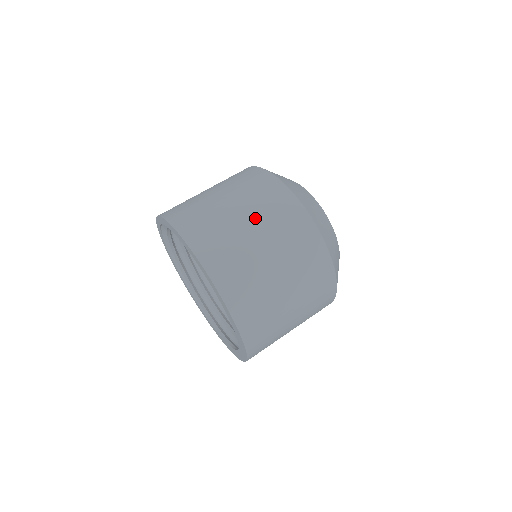
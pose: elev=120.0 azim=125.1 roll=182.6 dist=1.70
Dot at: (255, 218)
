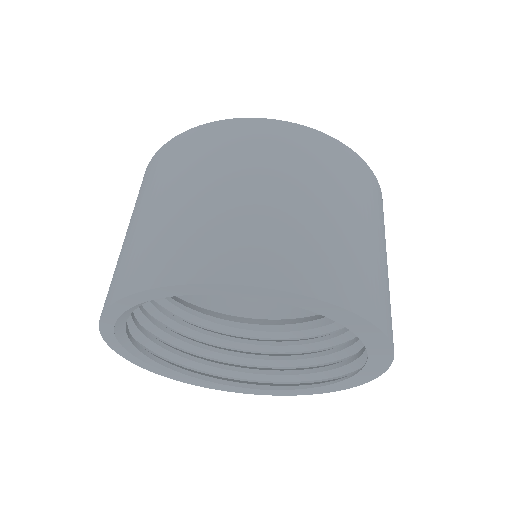
Dot at: (339, 199)
